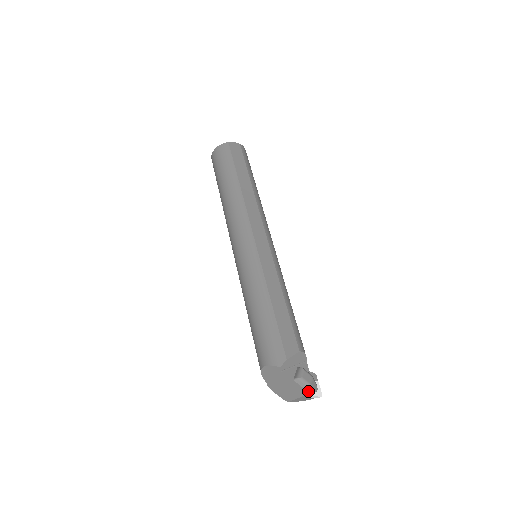
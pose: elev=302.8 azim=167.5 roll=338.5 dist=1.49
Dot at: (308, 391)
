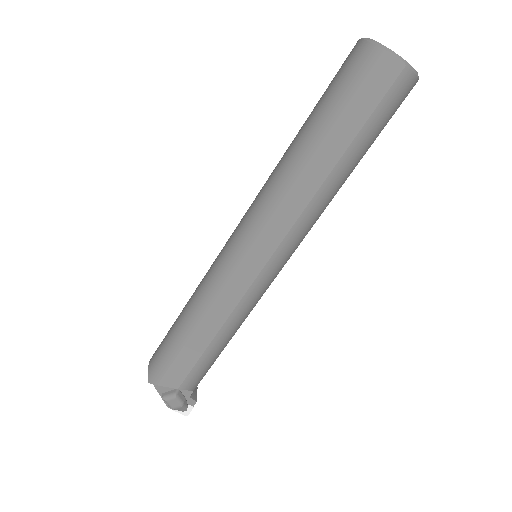
Dot at: occluded
